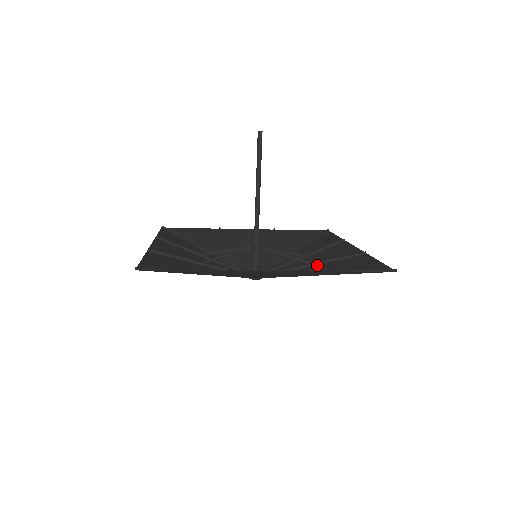
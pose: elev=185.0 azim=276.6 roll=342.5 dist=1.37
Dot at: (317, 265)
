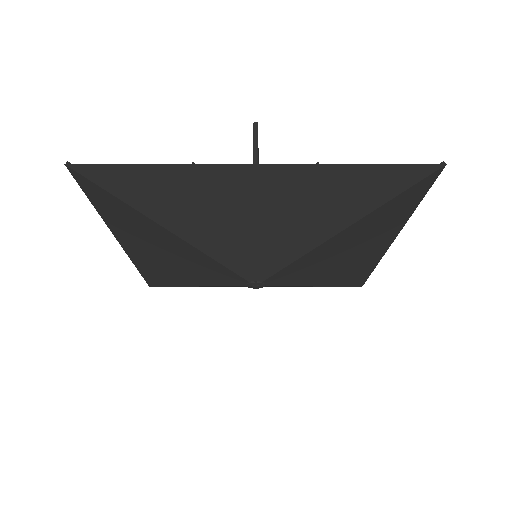
Dot at: (339, 249)
